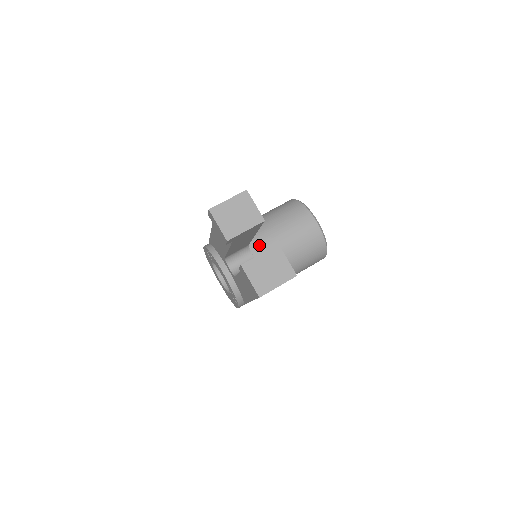
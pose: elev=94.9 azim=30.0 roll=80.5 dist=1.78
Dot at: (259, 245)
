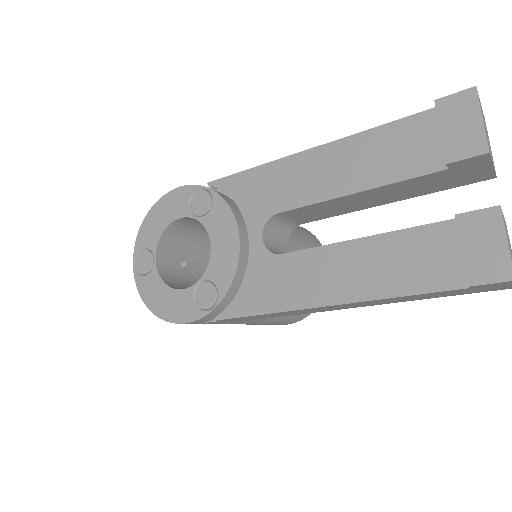
Dot at: occluded
